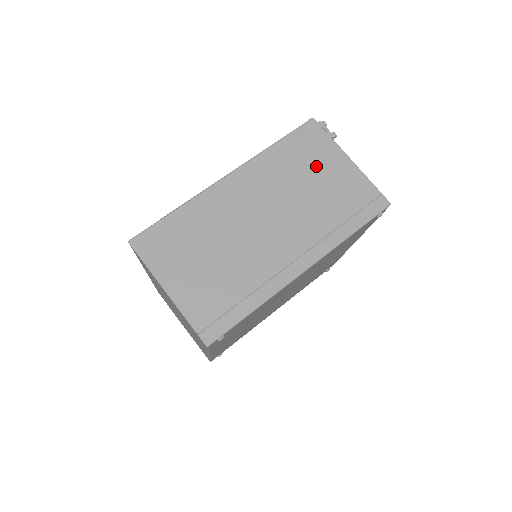
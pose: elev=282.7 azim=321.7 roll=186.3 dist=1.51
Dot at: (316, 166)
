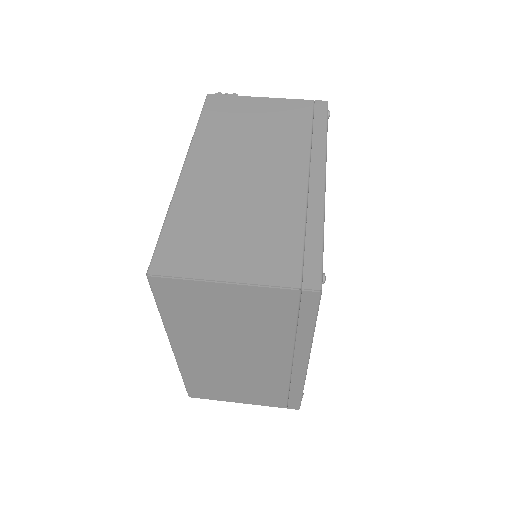
Dot at: (247, 116)
